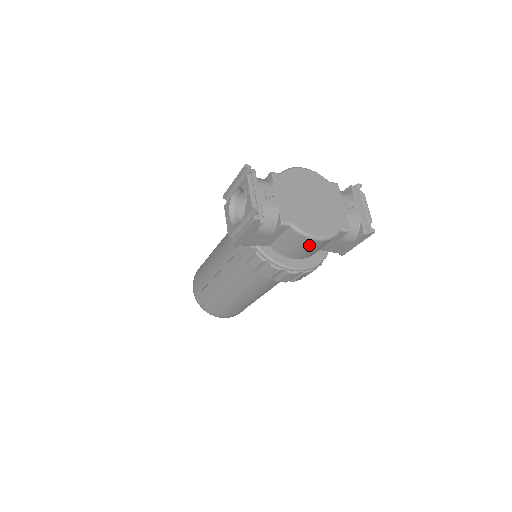
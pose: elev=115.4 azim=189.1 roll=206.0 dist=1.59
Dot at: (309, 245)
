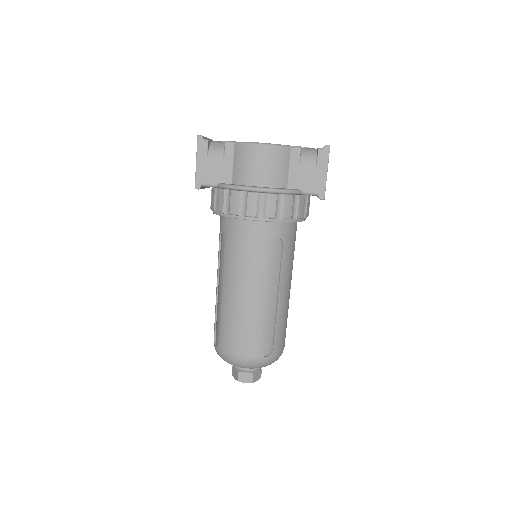
Dot at: (257, 156)
